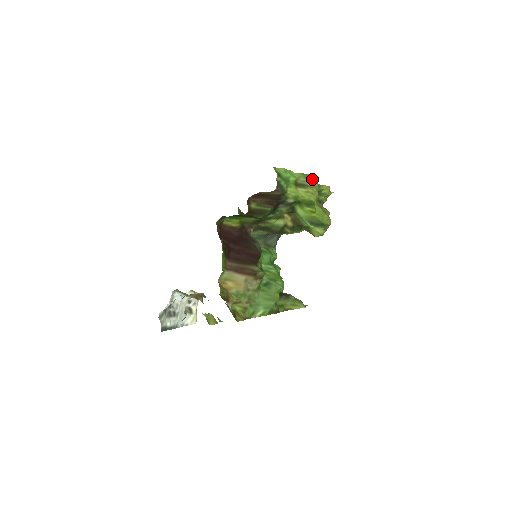
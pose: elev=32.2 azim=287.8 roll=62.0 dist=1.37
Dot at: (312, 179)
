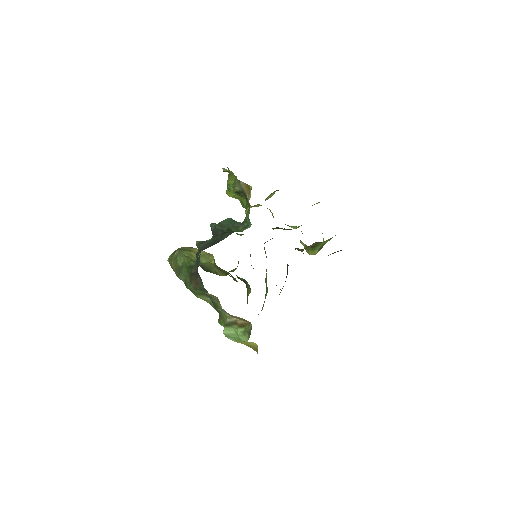
Dot at: occluded
